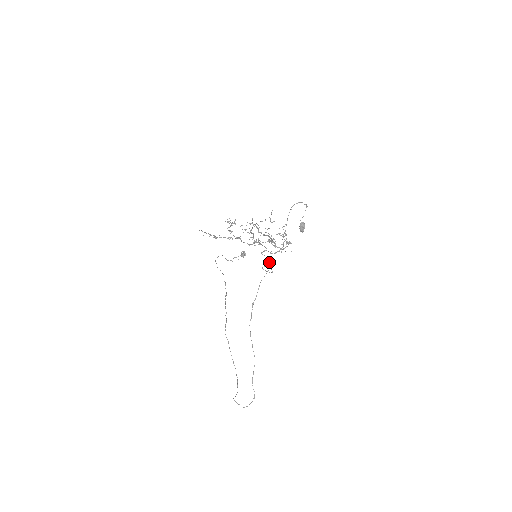
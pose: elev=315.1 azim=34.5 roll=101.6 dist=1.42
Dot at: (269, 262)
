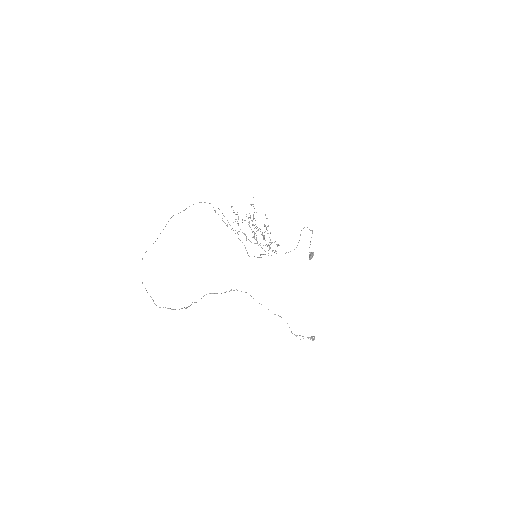
Dot at: (259, 257)
